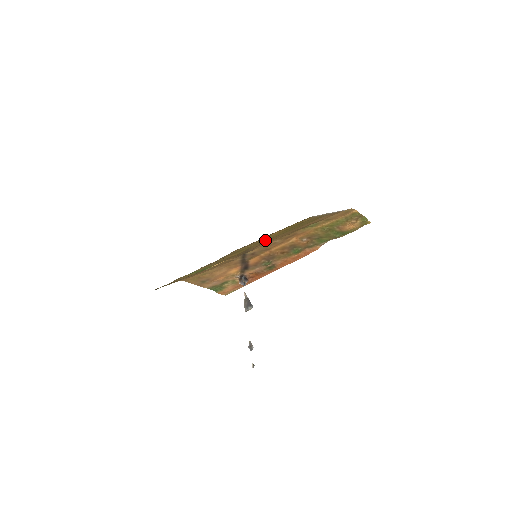
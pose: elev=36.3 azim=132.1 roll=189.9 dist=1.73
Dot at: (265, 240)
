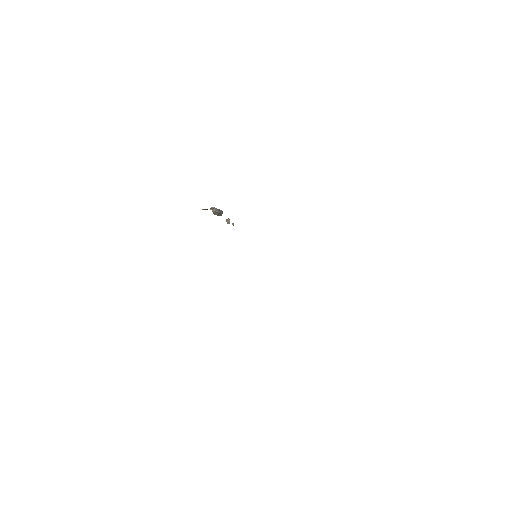
Dot at: occluded
